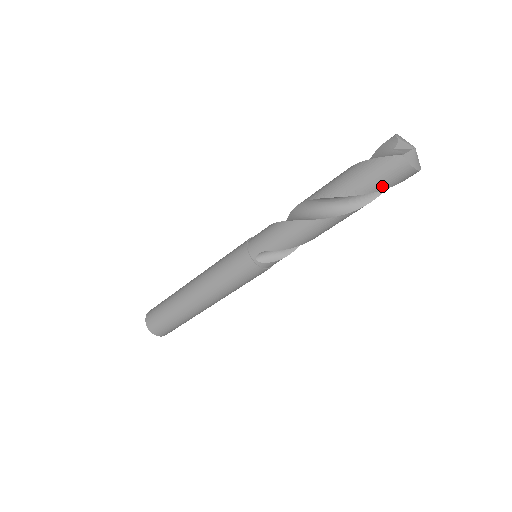
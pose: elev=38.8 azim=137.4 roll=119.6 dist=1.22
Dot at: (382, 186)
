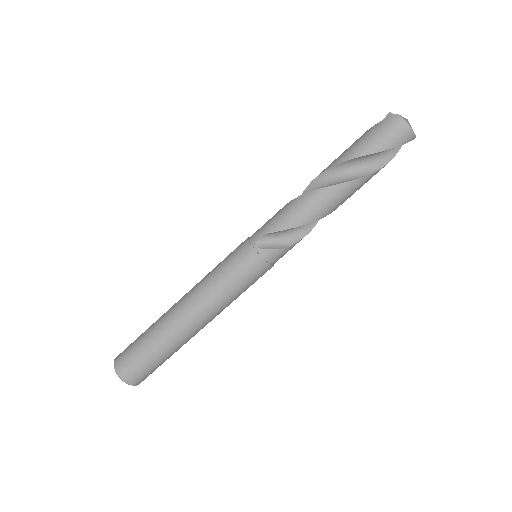
Dot at: (382, 146)
